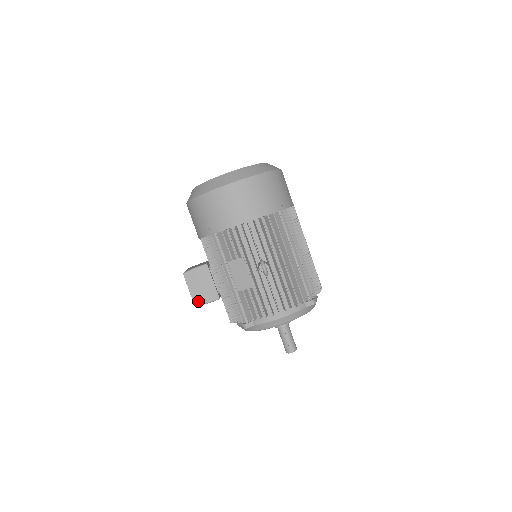
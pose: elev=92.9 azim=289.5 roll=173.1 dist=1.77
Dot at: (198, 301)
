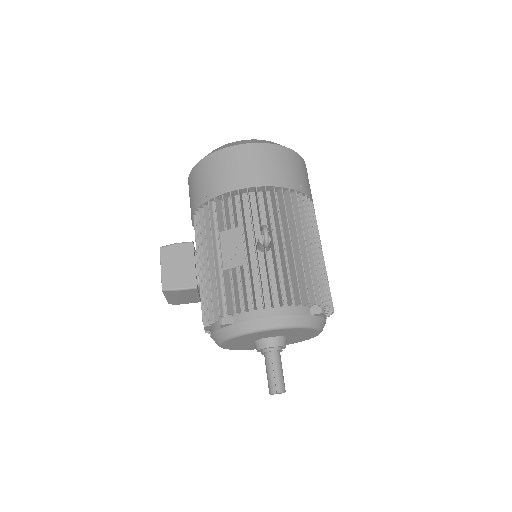
Dot at: (168, 284)
